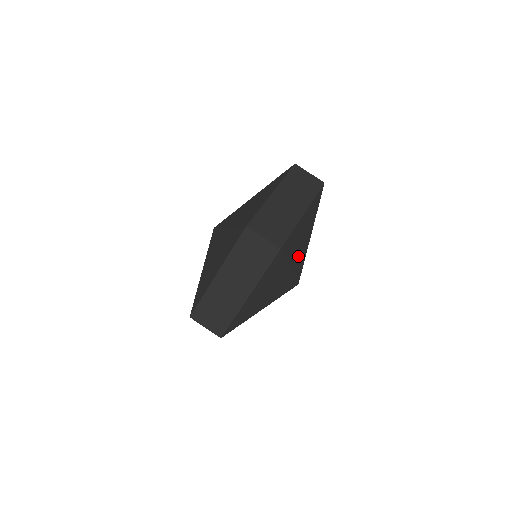
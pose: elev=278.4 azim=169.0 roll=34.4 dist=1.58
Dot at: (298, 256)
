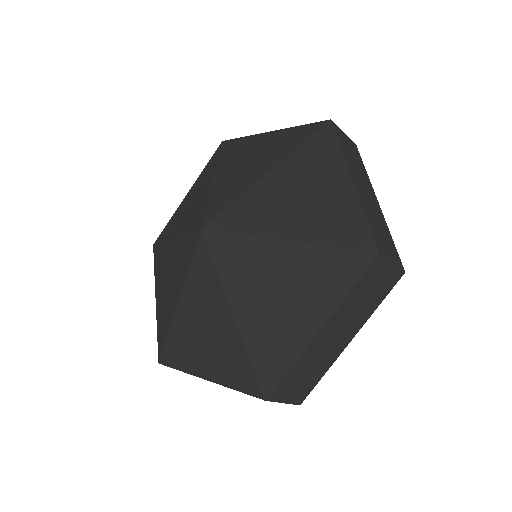
Dot at: occluded
